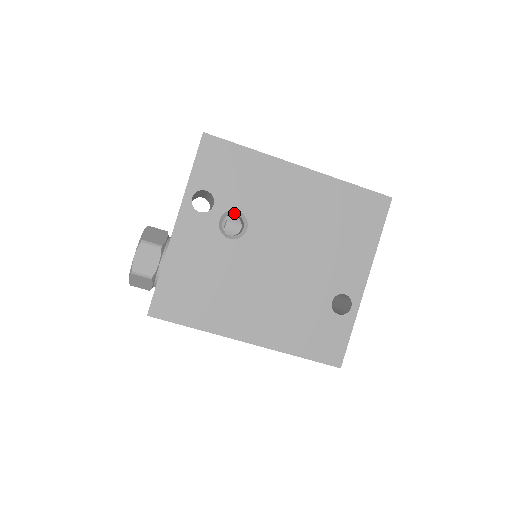
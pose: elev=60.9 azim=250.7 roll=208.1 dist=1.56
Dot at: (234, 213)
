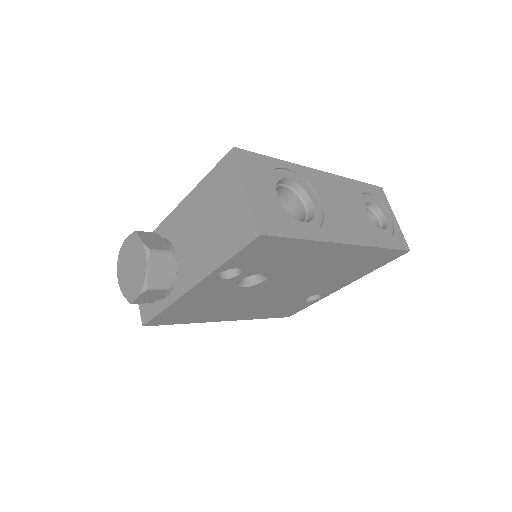
Dot at: occluded
